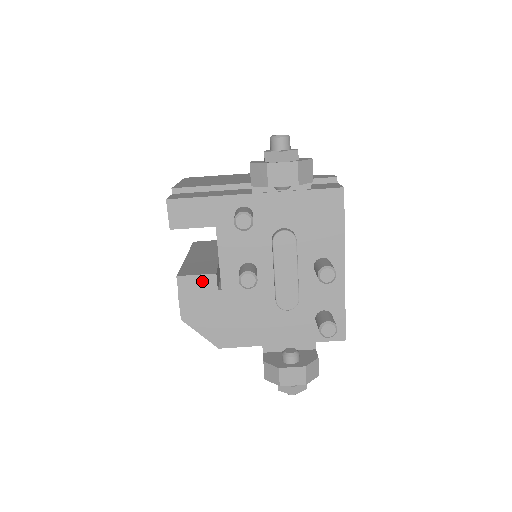
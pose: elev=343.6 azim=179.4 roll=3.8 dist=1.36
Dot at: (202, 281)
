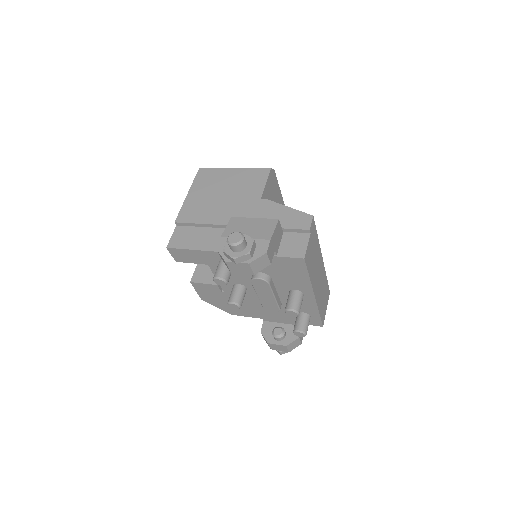
Dot at: (209, 287)
